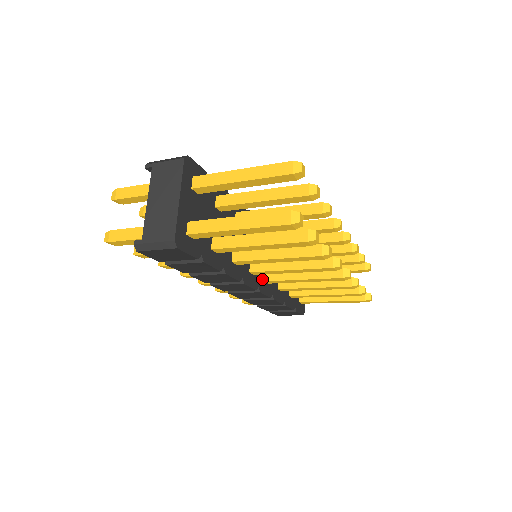
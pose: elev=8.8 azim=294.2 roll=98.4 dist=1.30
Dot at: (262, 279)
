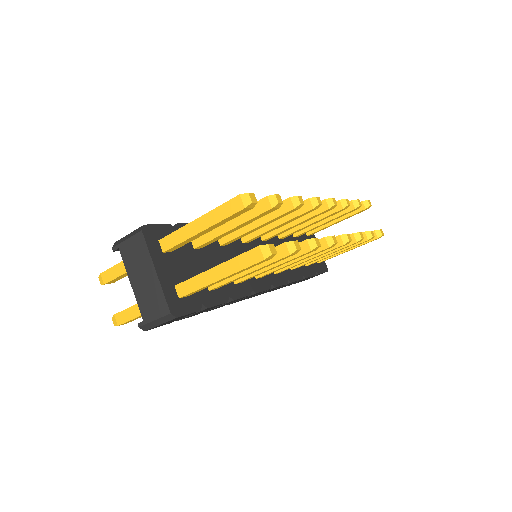
Dot at: (271, 274)
